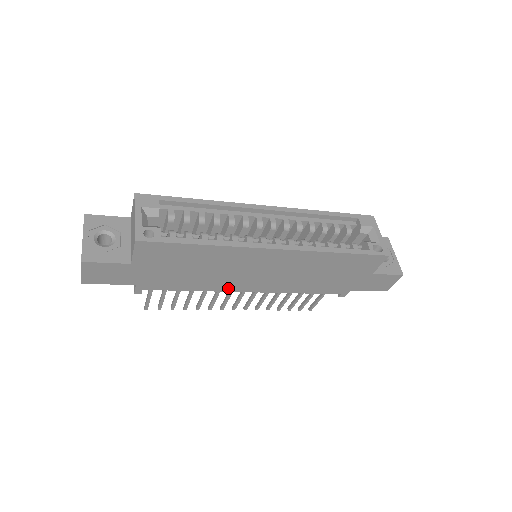
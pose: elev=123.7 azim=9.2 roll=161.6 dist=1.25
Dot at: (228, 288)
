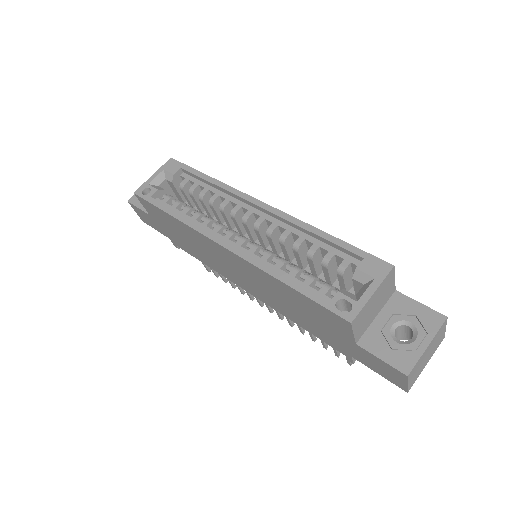
Dot at: (228, 277)
